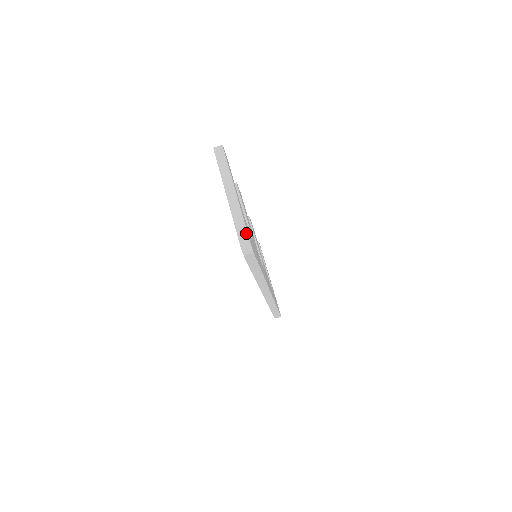
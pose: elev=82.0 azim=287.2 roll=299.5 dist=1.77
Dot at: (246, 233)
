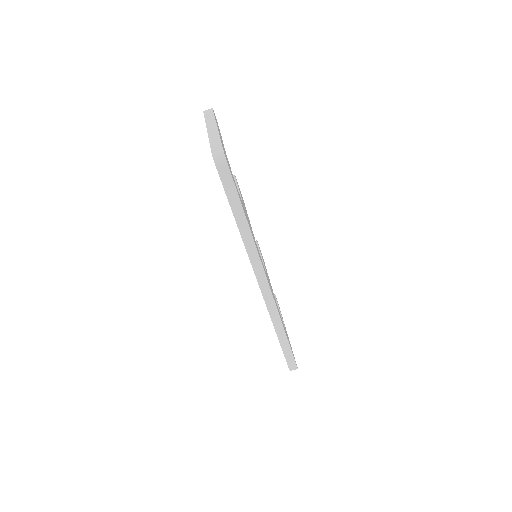
Dot at: (220, 145)
